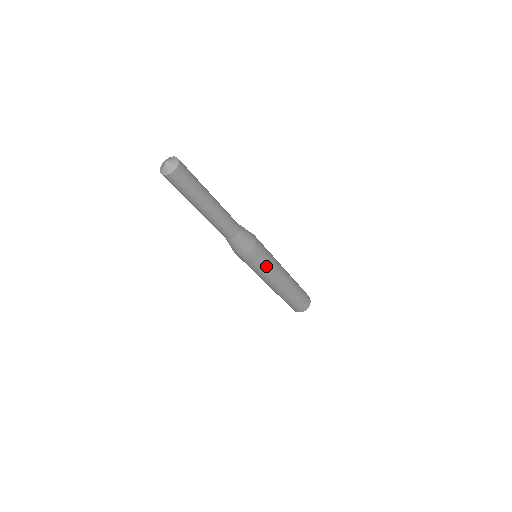
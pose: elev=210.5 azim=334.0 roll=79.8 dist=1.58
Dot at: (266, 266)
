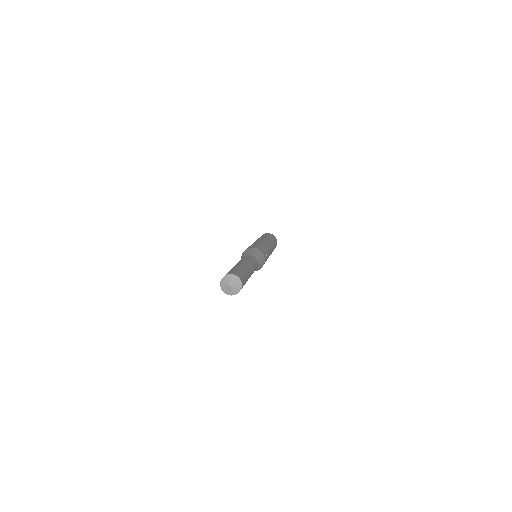
Dot at: occluded
